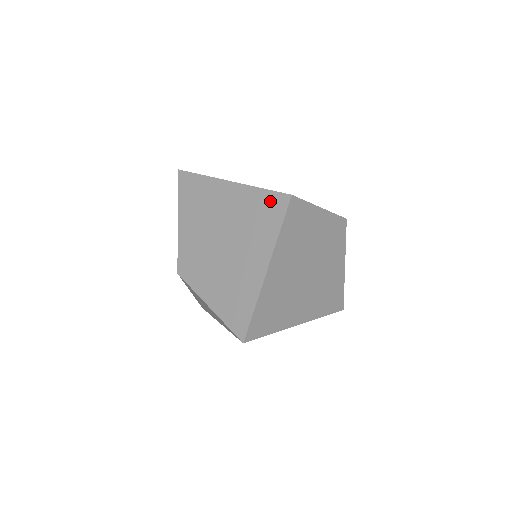
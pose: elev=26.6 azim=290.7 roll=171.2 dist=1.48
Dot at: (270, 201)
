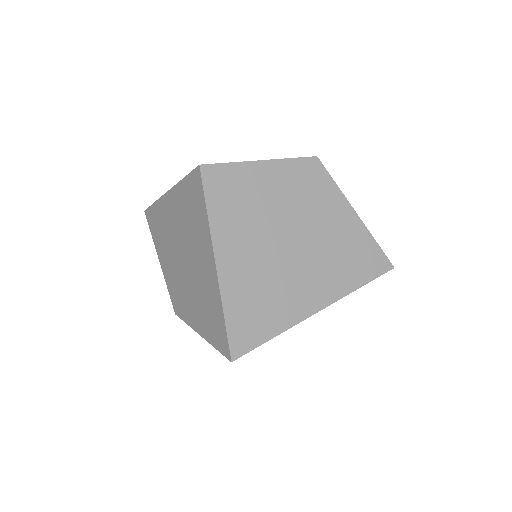
Dot at: (191, 186)
